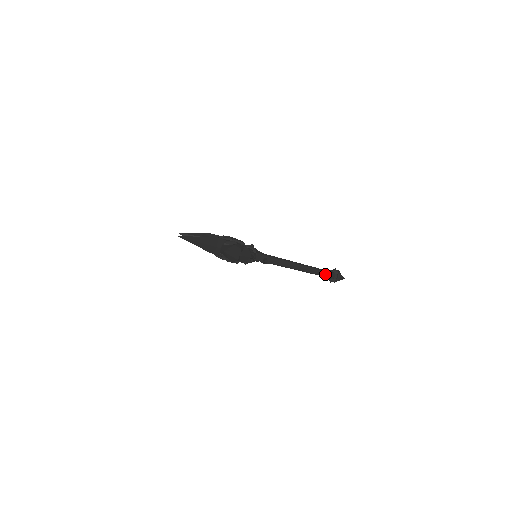
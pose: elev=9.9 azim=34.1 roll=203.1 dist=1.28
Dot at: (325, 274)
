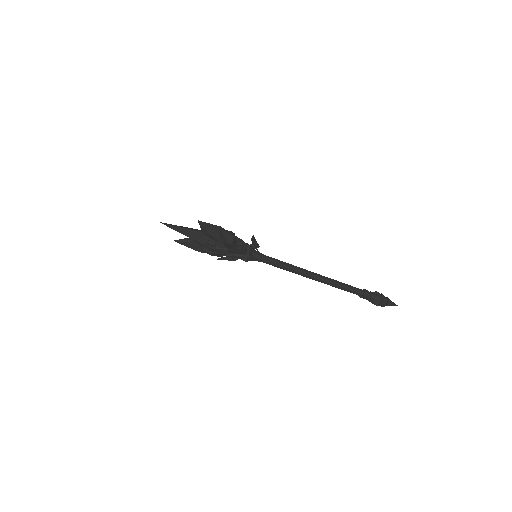
Dot at: (361, 291)
